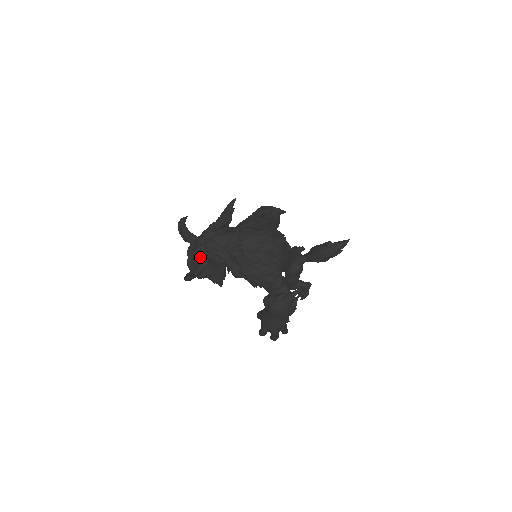
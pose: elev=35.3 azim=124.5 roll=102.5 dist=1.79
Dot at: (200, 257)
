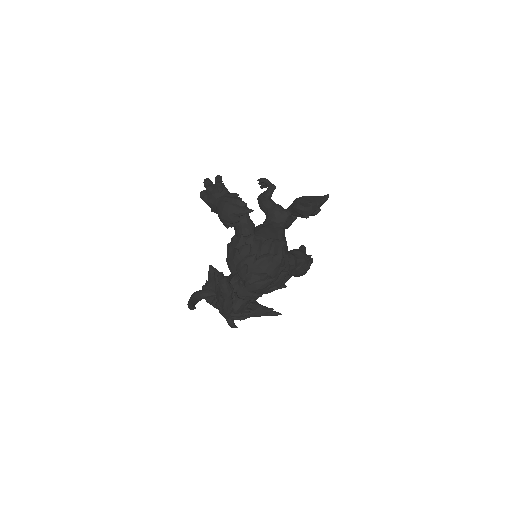
Dot at: occluded
